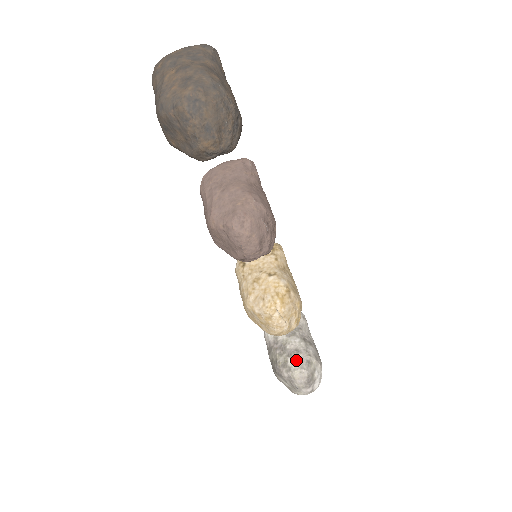
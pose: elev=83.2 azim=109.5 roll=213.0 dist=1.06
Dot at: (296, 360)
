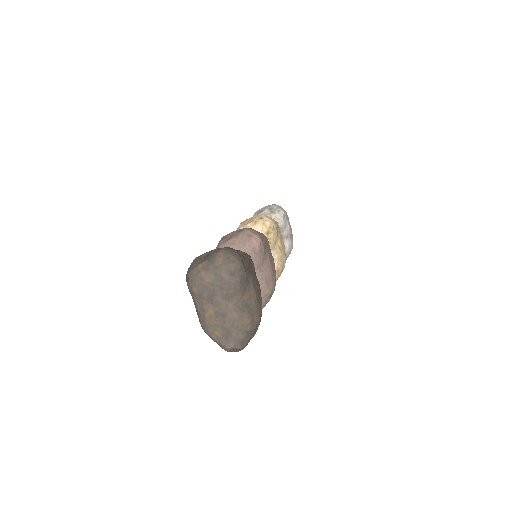
Dot at: occluded
